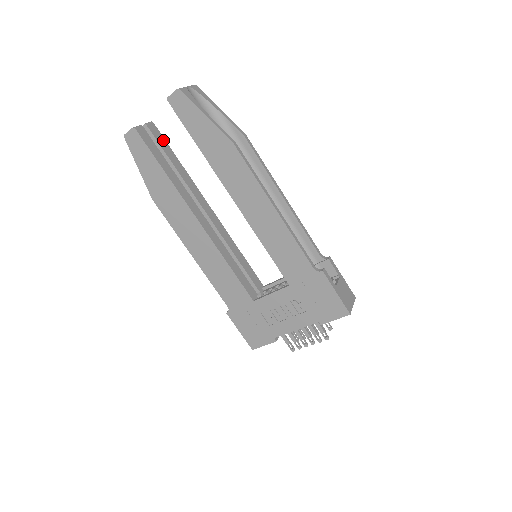
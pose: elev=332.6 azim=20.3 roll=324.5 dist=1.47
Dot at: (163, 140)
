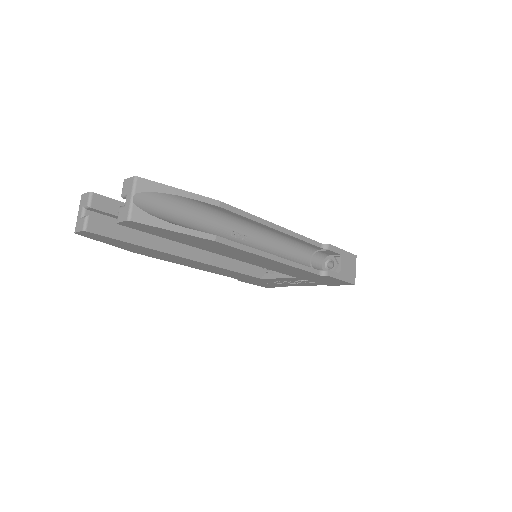
Dot at: (115, 203)
